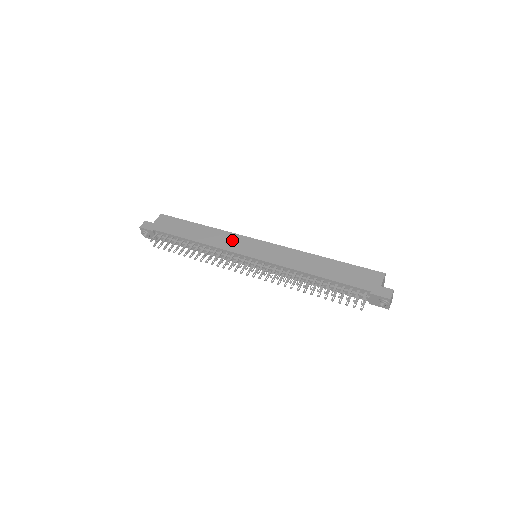
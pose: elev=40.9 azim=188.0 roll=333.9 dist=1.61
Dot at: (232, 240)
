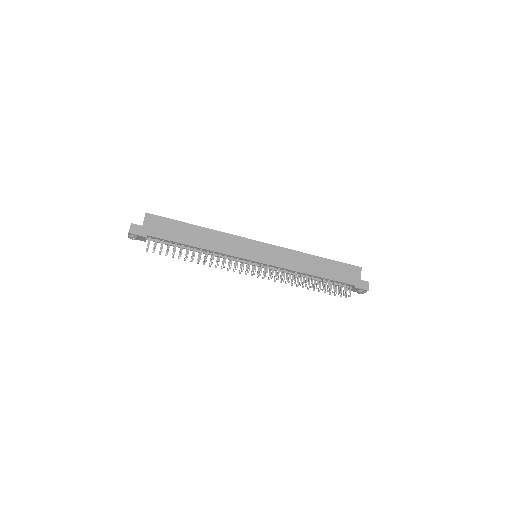
Dot at: (234, 243)
